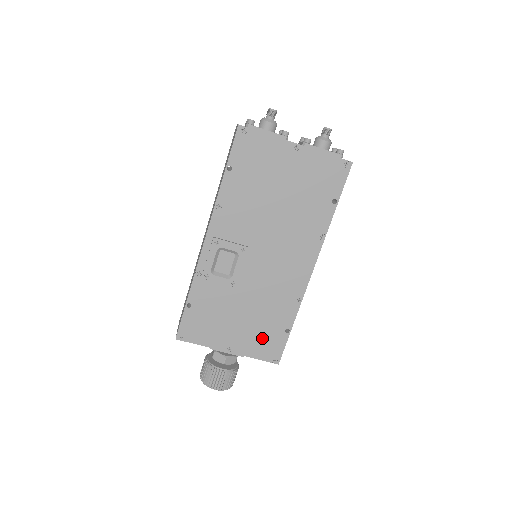
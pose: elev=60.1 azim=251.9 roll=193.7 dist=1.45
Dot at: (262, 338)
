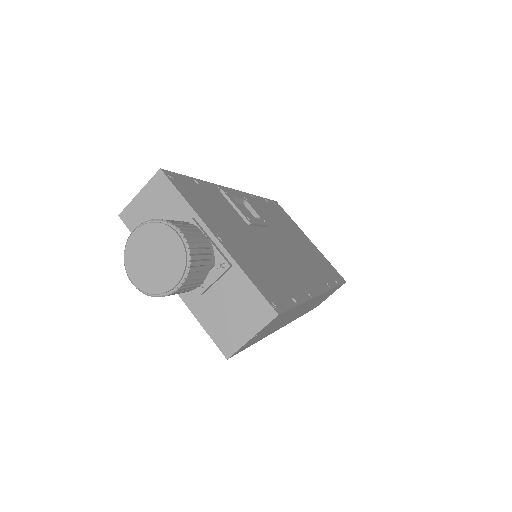
Dot at: (263, 275)
